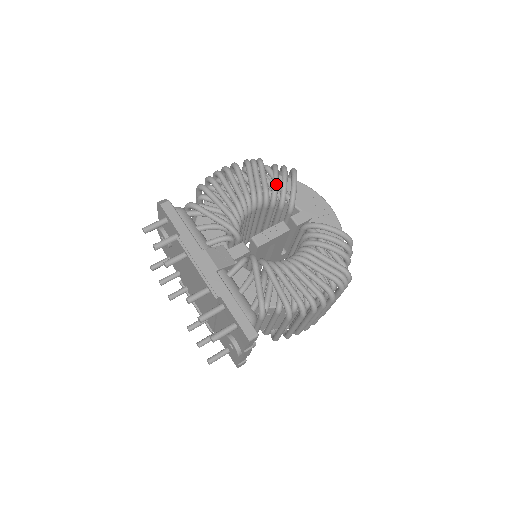
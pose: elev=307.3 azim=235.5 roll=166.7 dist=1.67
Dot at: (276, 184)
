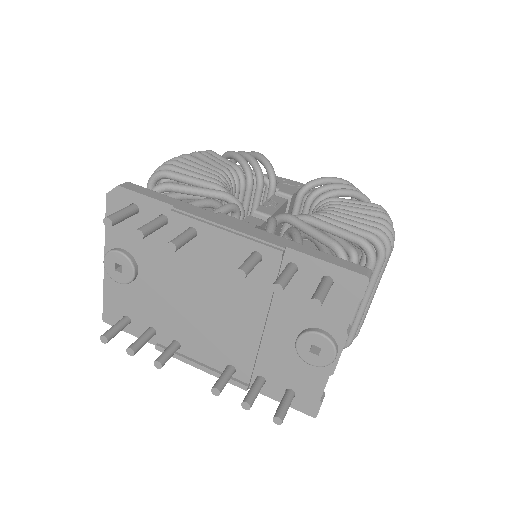
Dot at: (244, 159)
